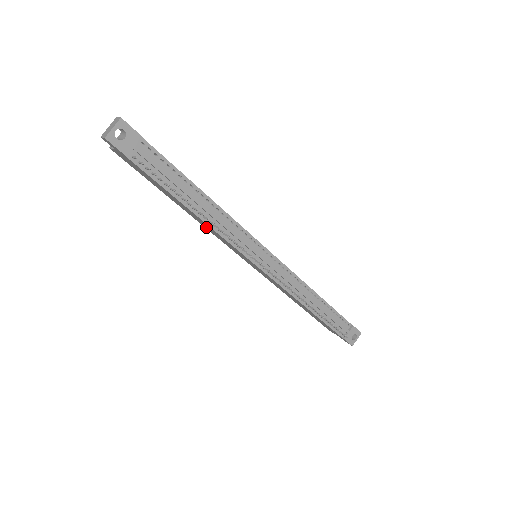
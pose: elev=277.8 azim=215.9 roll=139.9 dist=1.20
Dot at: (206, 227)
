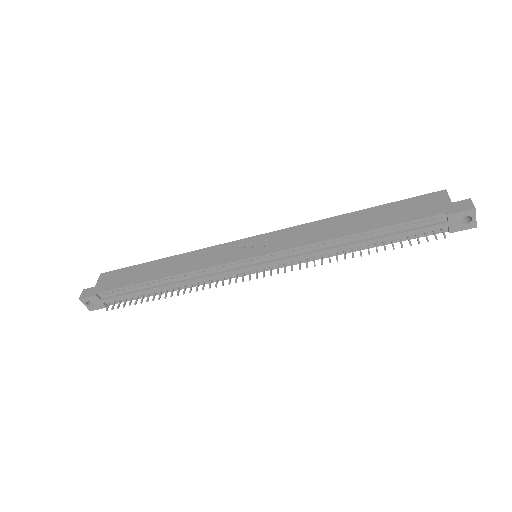
Dot at: occluded
